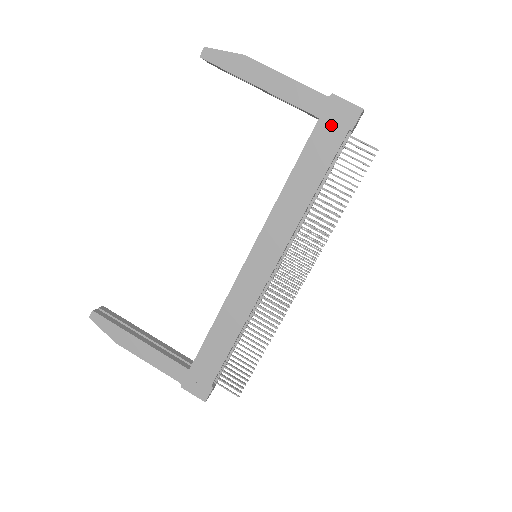
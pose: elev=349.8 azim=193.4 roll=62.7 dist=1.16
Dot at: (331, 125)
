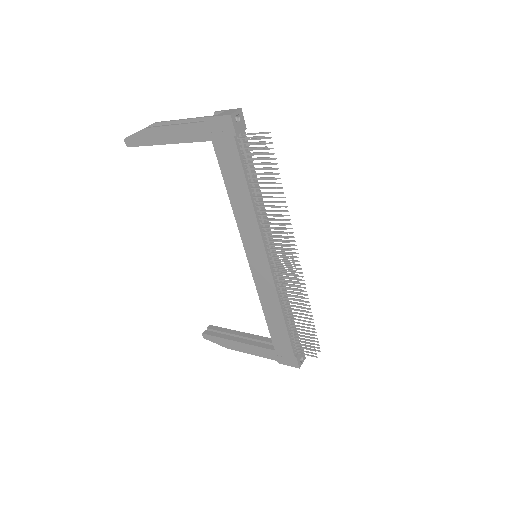
Dot at: (222, 141)
